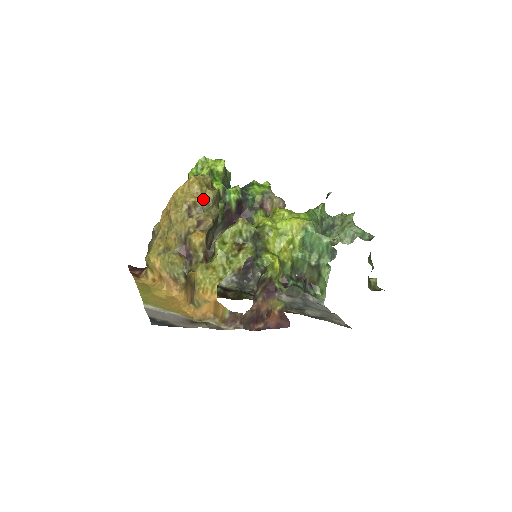
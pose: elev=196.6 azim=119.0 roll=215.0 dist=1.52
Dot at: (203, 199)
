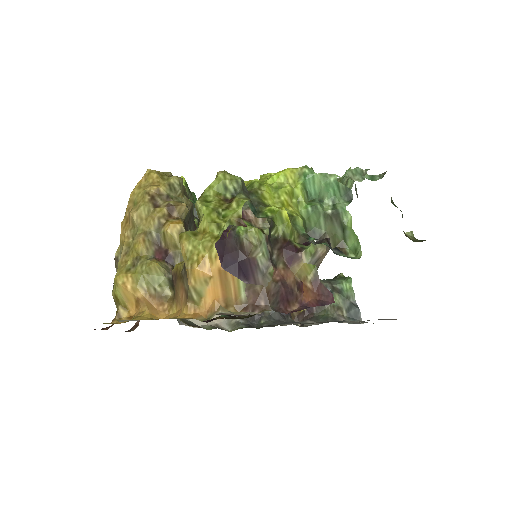
Dot at: (167, 186)
